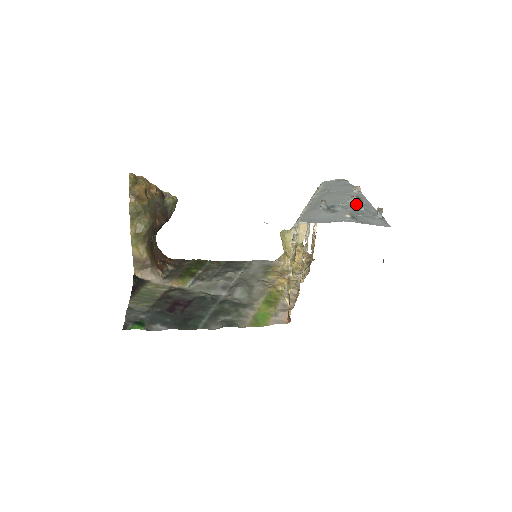
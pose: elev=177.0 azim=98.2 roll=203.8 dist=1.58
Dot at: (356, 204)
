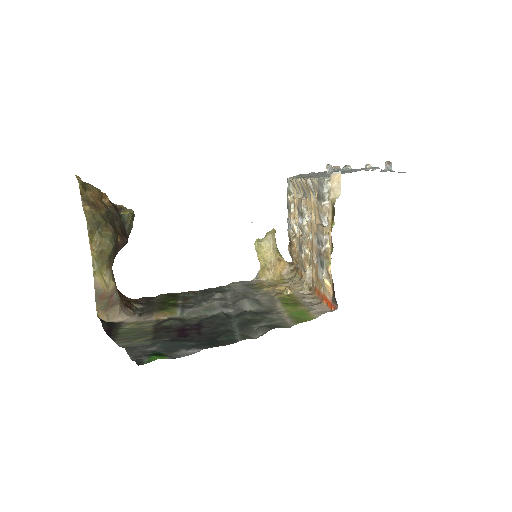
Dot at: occluded
